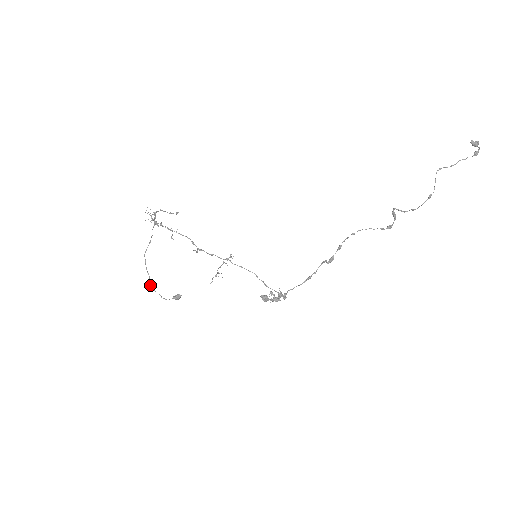
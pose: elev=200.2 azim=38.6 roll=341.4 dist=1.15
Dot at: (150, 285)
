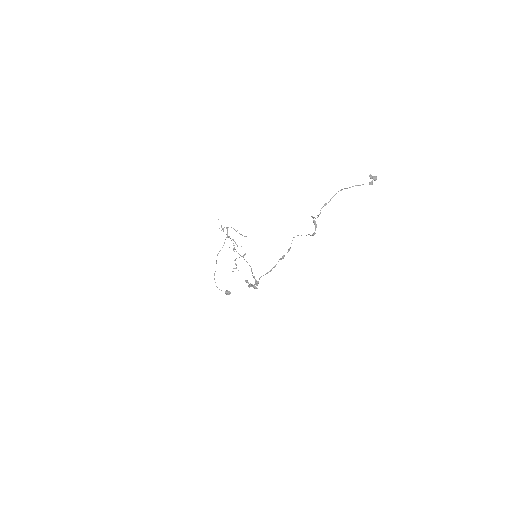
Dot at: occluded
